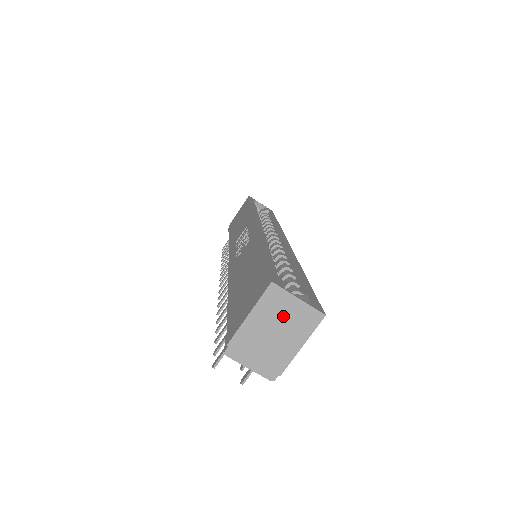
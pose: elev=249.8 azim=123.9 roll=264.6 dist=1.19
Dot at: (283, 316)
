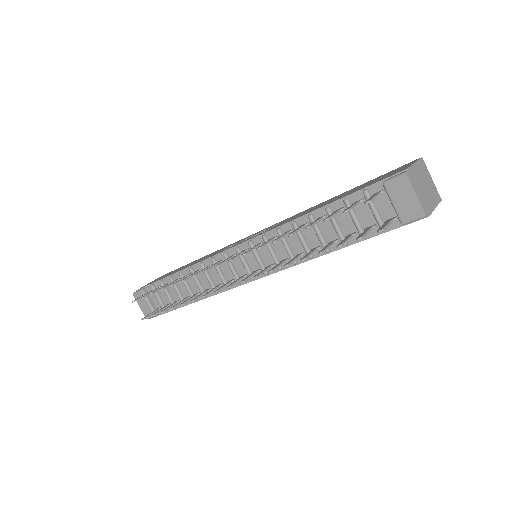
Dot at: (427, 180)
